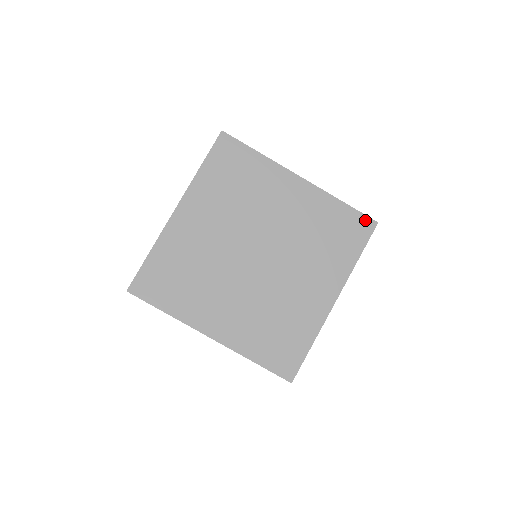
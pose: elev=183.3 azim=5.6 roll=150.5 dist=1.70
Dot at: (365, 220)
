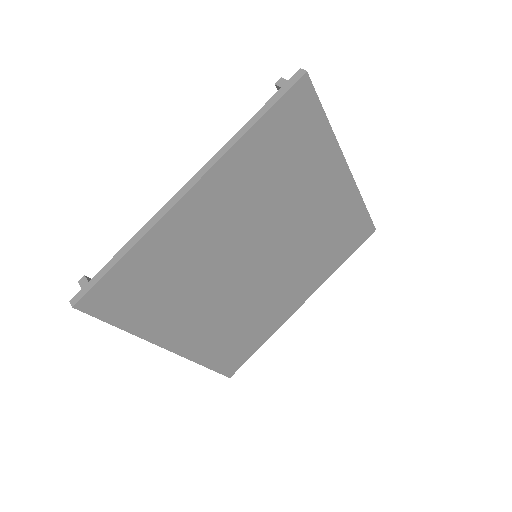
Dot at: (369, 226)
